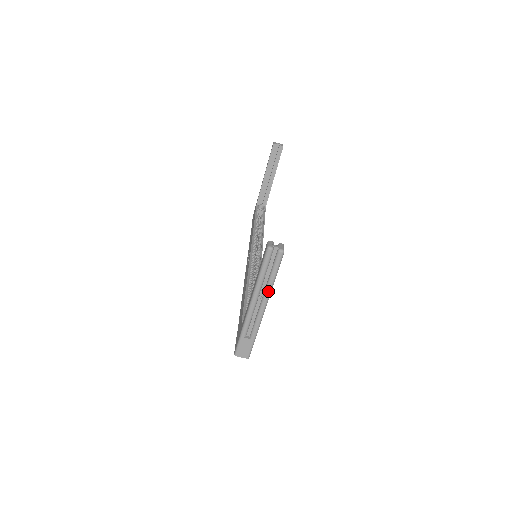
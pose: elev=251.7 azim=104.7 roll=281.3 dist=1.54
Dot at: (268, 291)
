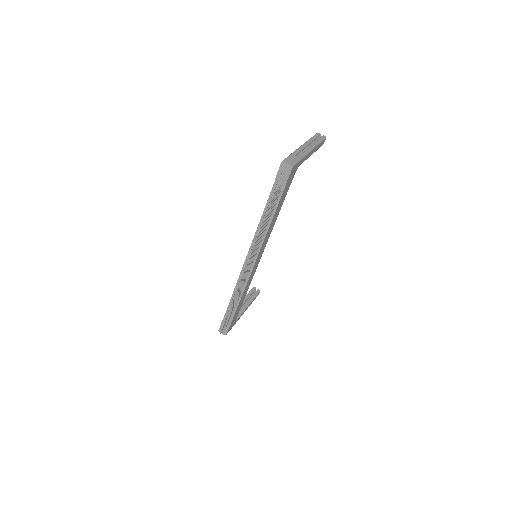
Dot at: (315, 144)
